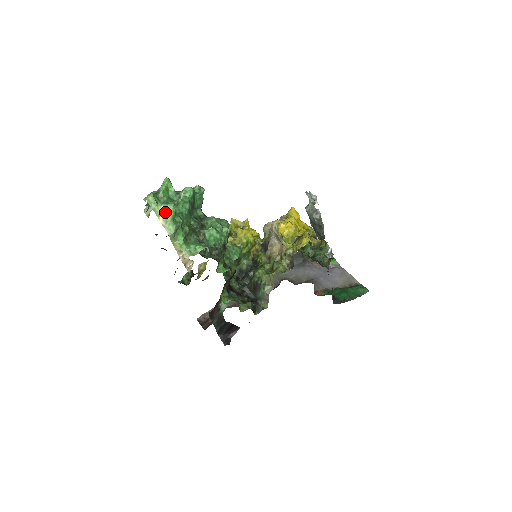
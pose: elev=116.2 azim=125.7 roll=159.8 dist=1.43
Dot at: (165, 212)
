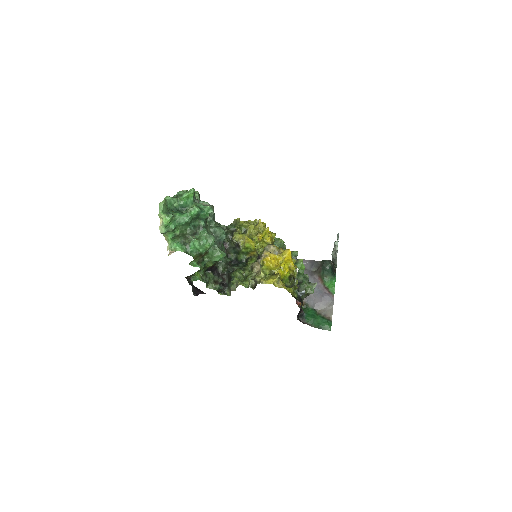
Dot at: (163, 220)
